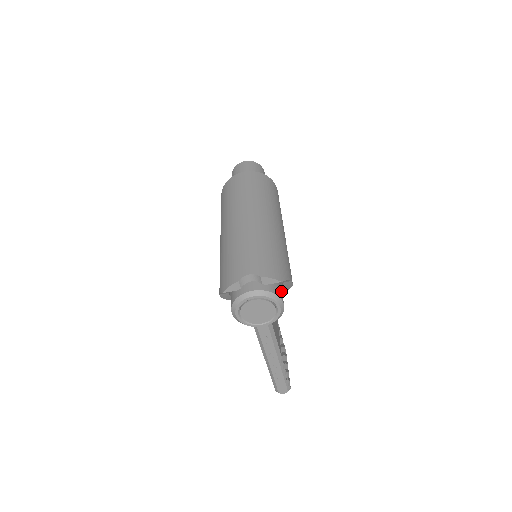
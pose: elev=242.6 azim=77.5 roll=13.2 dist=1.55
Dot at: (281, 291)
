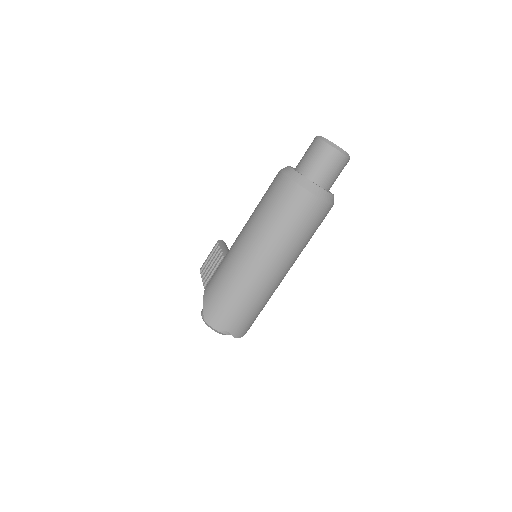
Dot at: occluded
